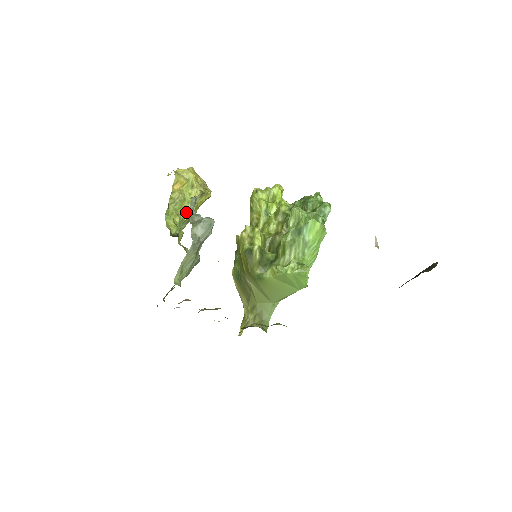
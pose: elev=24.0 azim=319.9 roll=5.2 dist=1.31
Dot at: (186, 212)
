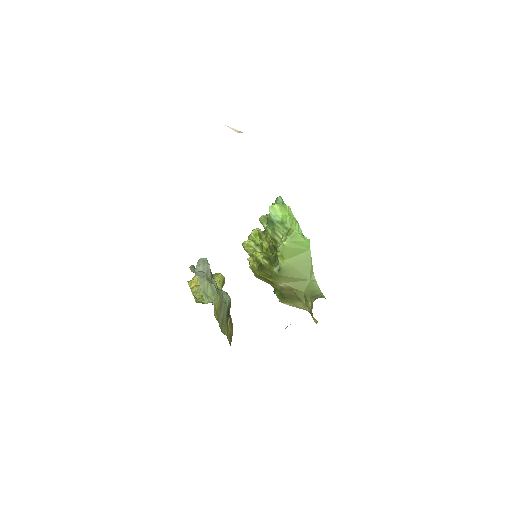
Dot at: occluded
